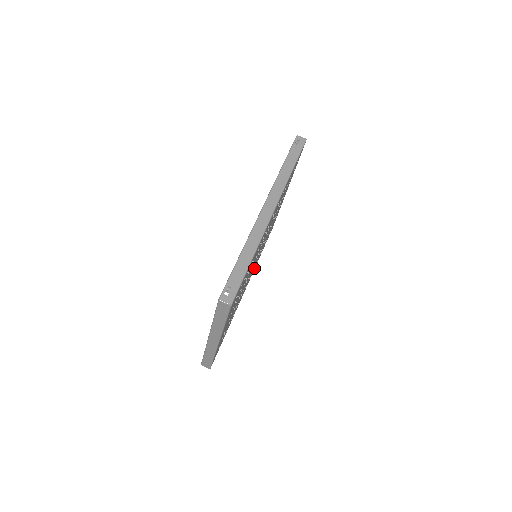
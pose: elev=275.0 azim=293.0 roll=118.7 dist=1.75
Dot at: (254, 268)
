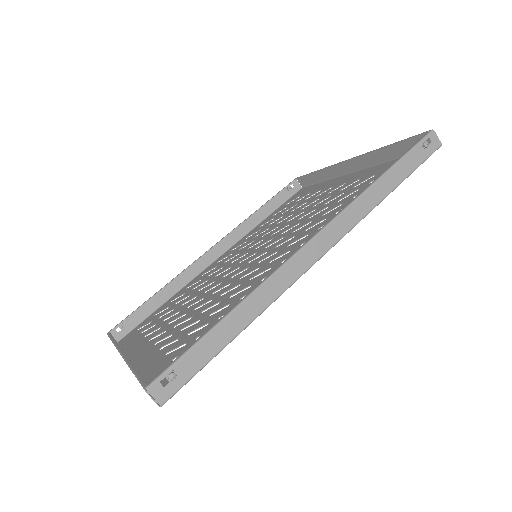
Dot at: (247, 238)
